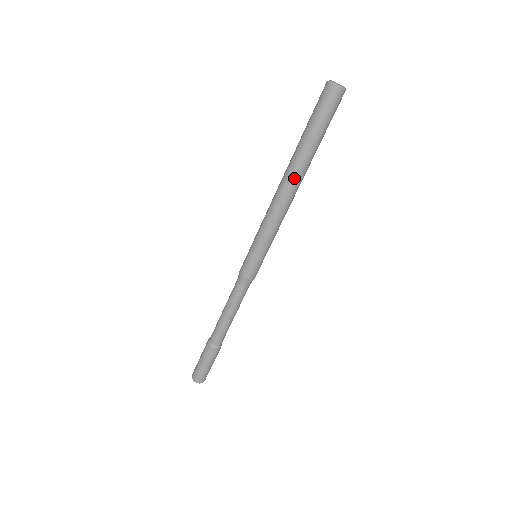
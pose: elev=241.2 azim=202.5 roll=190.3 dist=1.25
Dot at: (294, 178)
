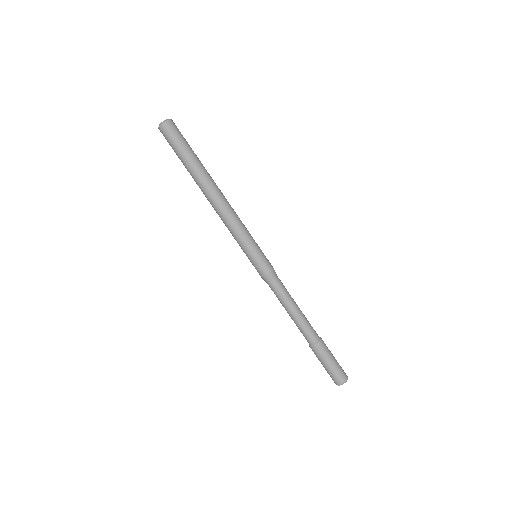
Dot at: (211, 187)
